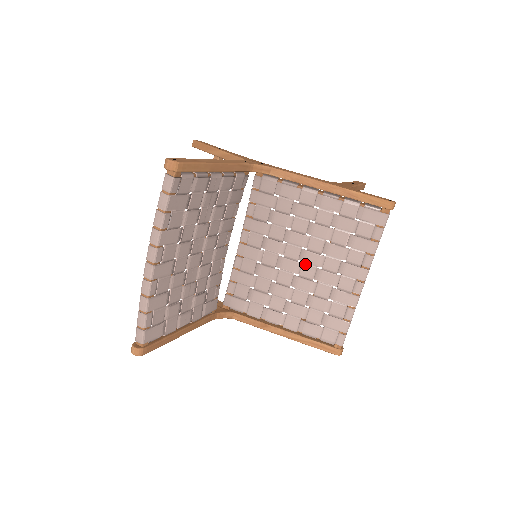
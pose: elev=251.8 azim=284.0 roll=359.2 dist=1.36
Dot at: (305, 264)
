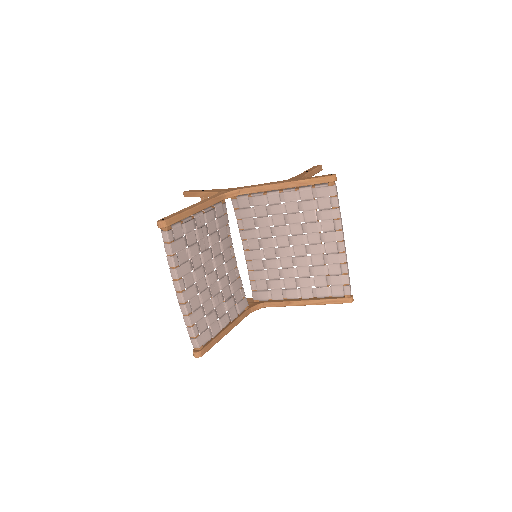
Dot at: (295, 246)
